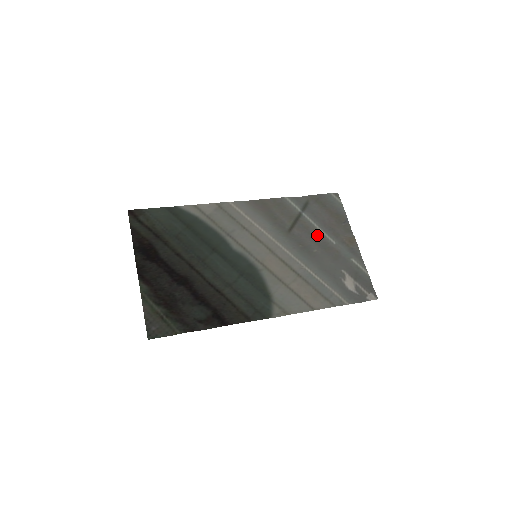
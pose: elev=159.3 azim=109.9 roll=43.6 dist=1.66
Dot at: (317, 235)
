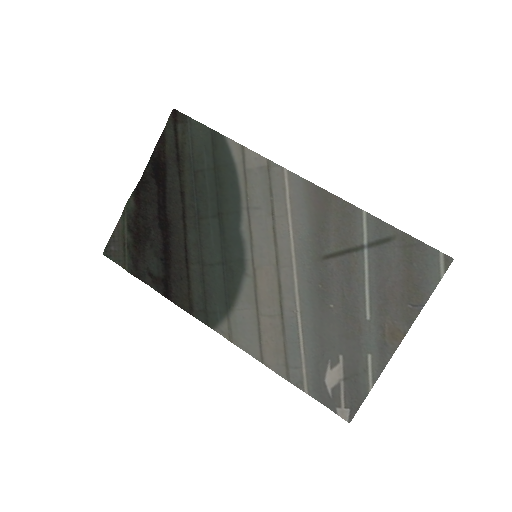
Dot at: (354, 290)
